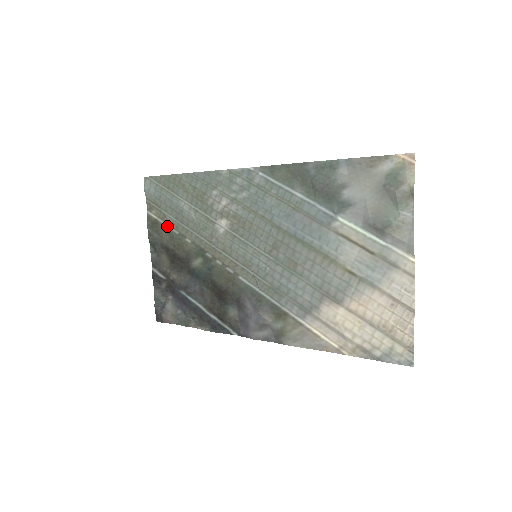
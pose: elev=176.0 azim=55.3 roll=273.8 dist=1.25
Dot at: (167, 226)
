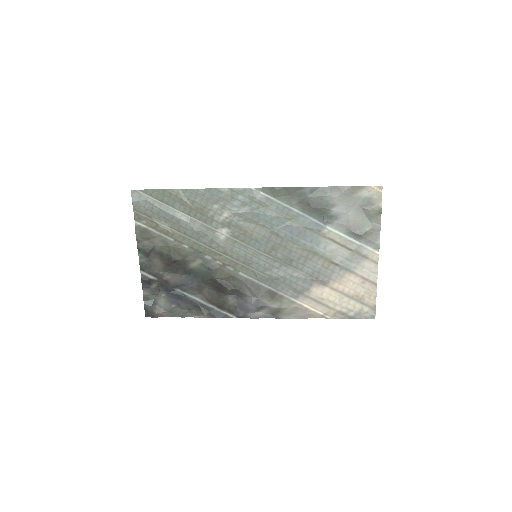
Dot at: (160, 234)
